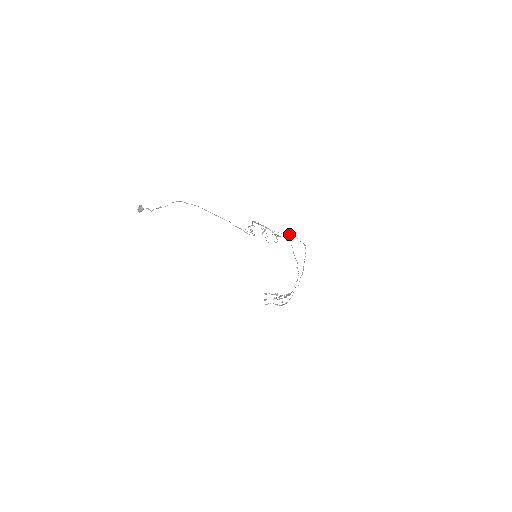
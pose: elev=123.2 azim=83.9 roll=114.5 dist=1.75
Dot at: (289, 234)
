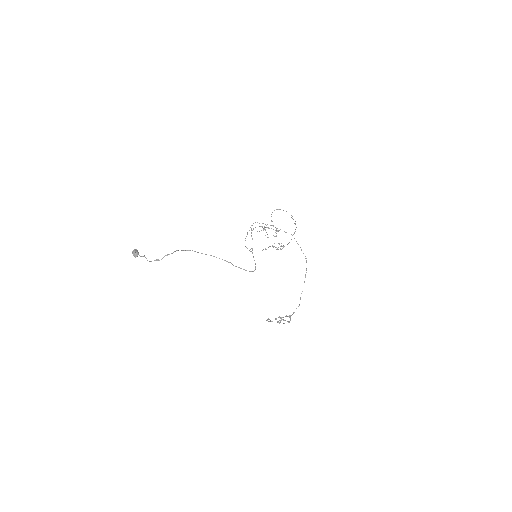
Dot at: occluded
